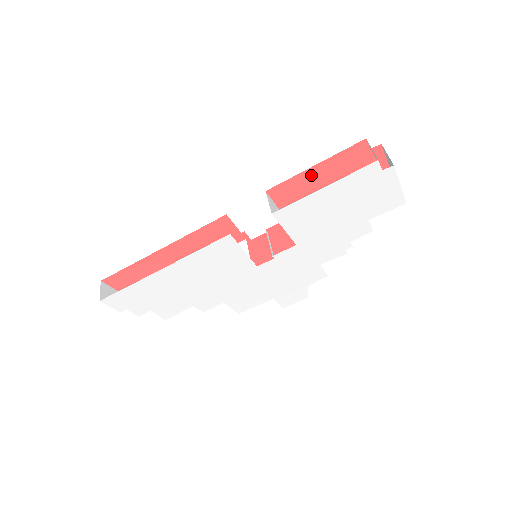
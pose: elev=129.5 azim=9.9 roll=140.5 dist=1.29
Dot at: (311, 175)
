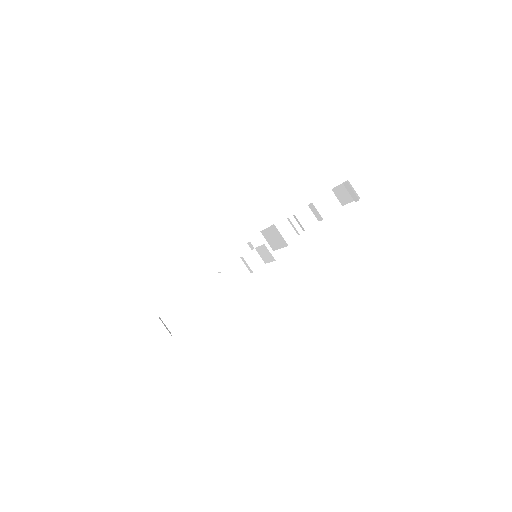
Dot at: occluded
